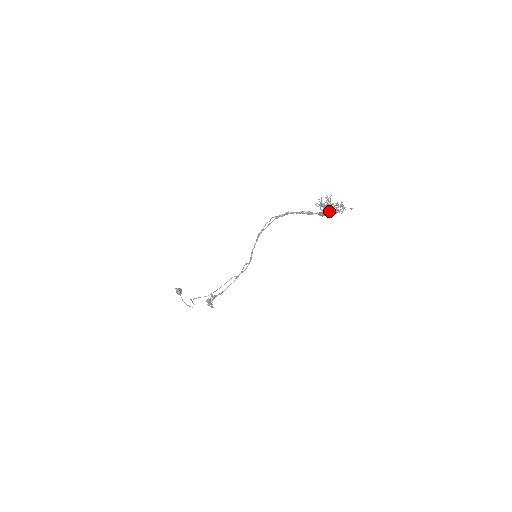
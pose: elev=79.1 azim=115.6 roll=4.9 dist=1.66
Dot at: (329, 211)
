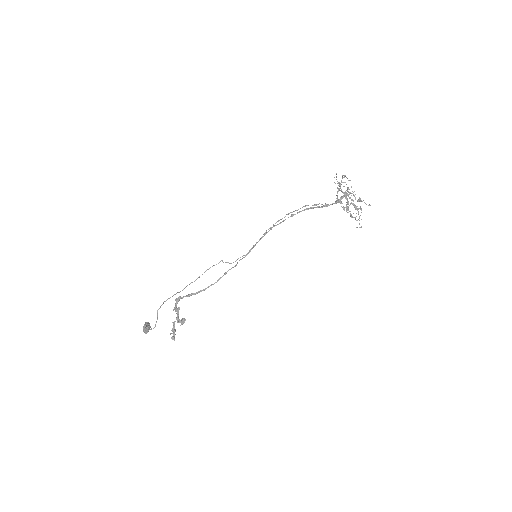
Dot at: (345, 195)
